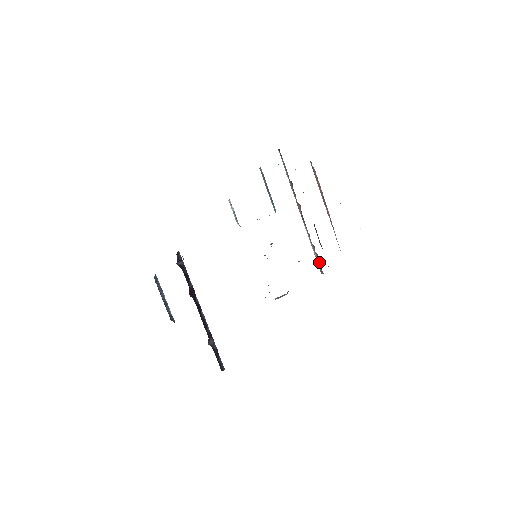
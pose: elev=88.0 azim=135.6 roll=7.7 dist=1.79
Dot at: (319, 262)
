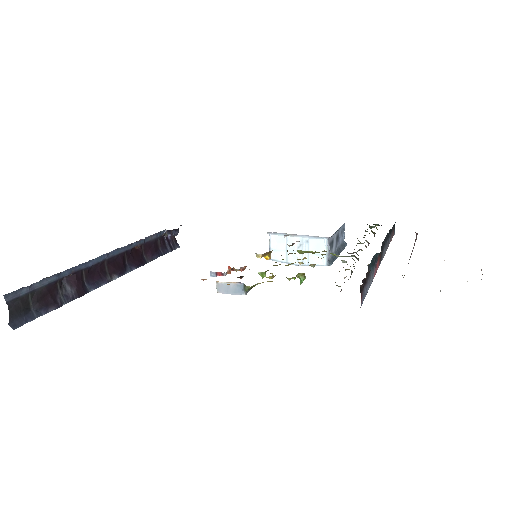
Dot at: occluded
